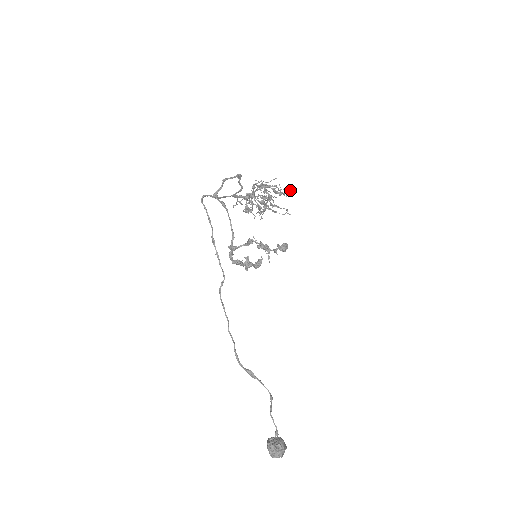
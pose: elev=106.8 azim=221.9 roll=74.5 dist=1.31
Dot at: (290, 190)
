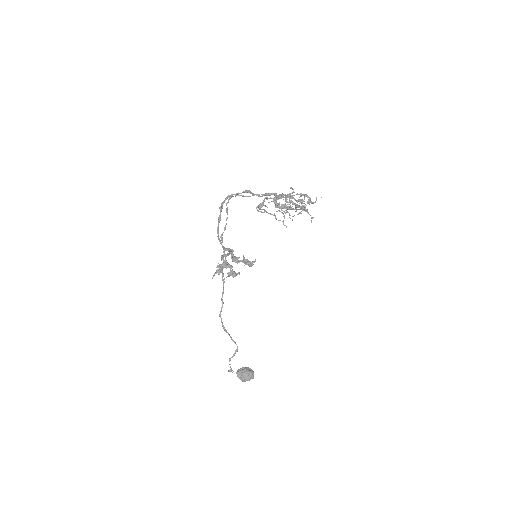
Dot at: (301, 207)
